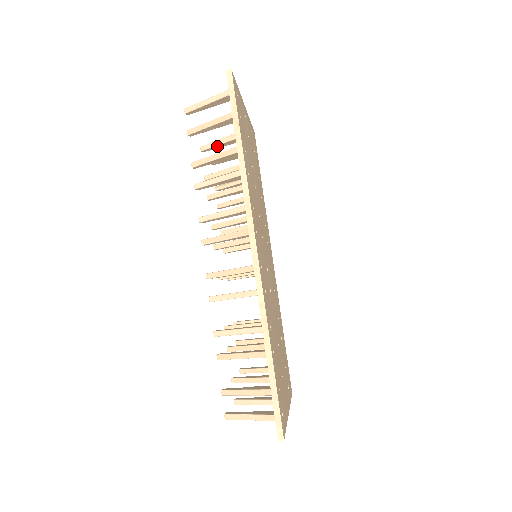
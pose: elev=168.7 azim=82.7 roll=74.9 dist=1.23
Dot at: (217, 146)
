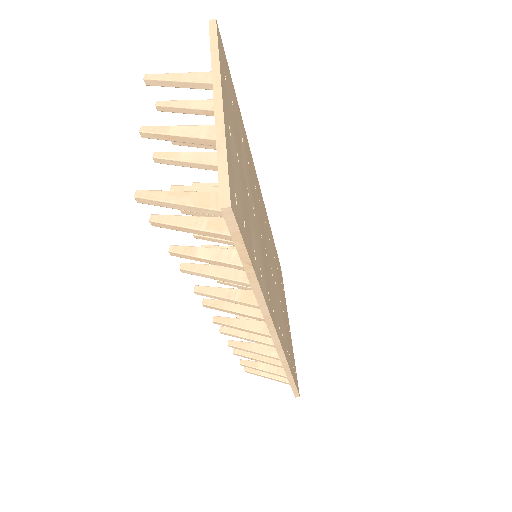
Dot at: (184, 164)
